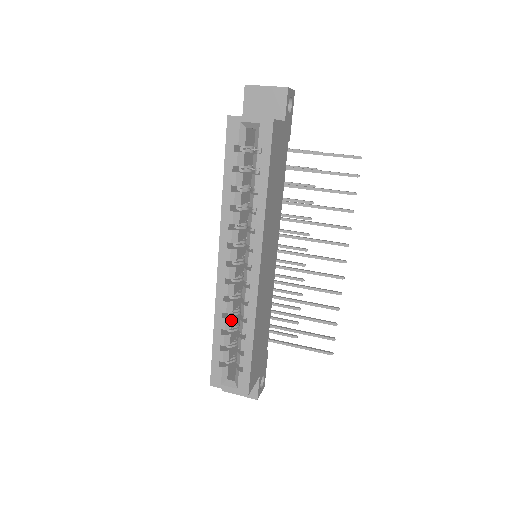
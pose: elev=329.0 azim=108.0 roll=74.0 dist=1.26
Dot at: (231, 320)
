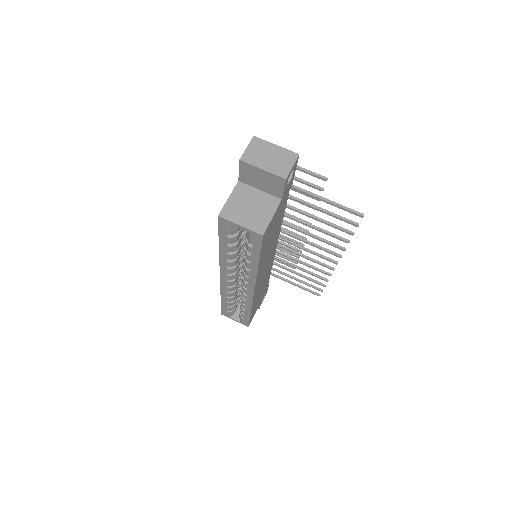
Dot at: (234, 298)
